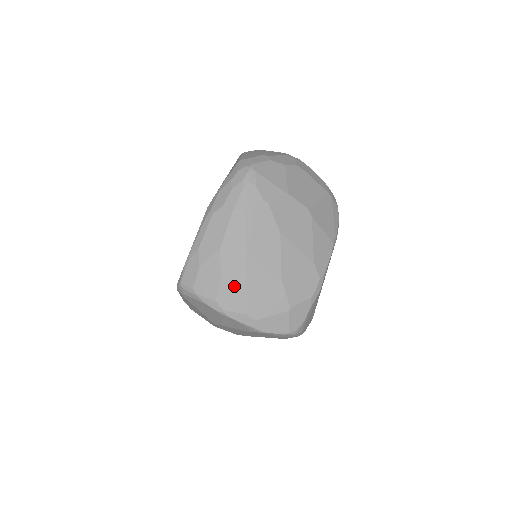
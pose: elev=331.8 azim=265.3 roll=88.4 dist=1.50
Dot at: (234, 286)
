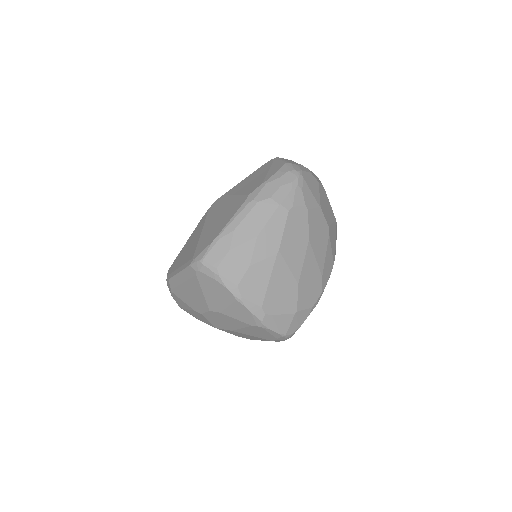
Dot at: (259, 276)
